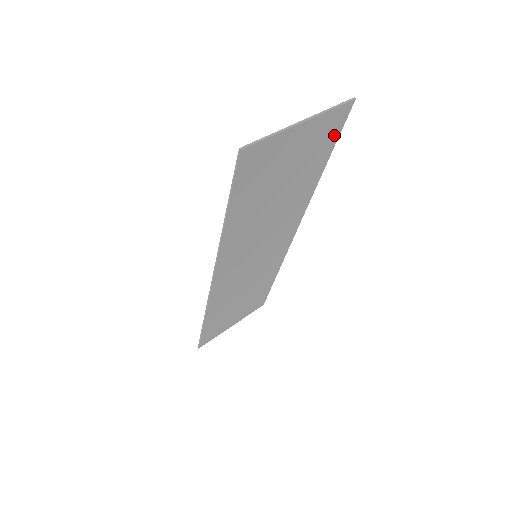
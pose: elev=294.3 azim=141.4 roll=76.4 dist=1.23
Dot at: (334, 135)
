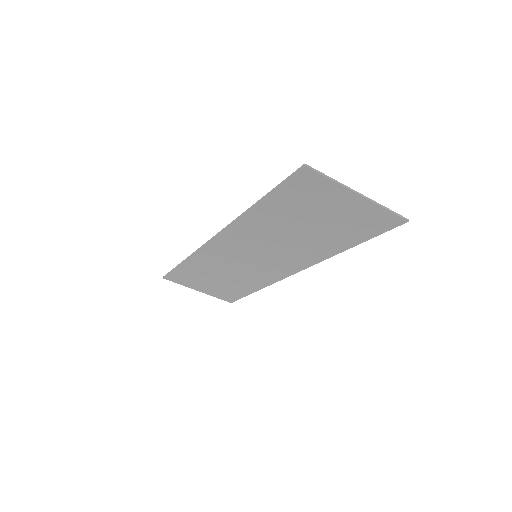
Dot at: (376, 230)
